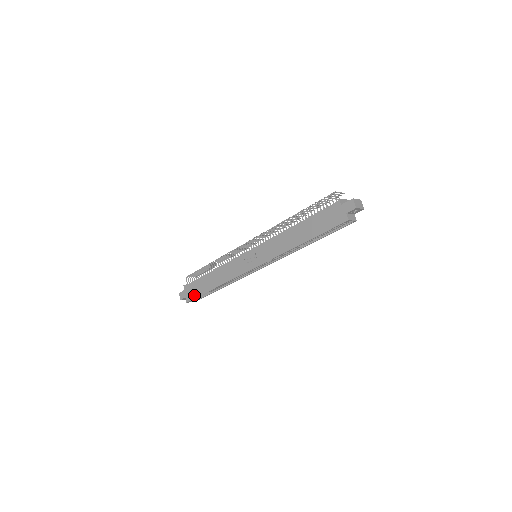
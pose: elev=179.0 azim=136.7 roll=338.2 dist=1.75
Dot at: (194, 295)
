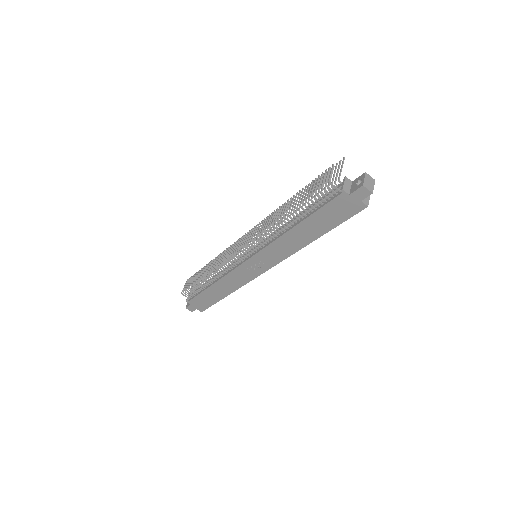
Dot at: (206, 306)
